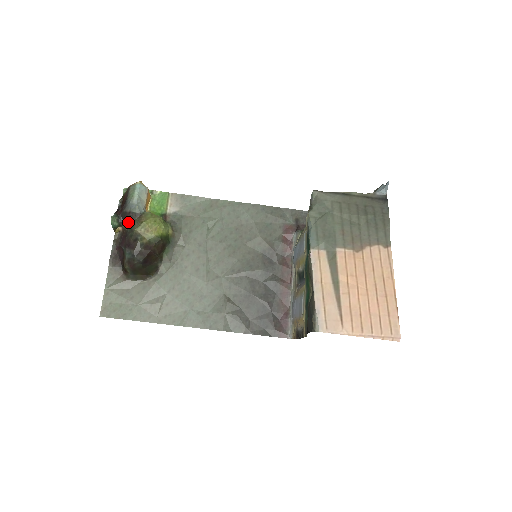
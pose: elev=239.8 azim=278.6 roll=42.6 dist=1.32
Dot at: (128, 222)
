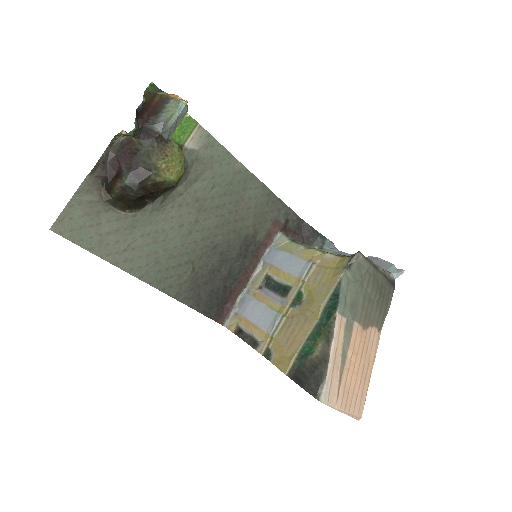
Dot at: (147, 141)
